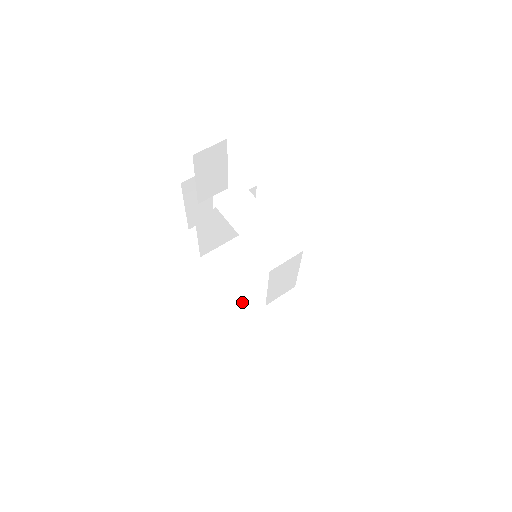
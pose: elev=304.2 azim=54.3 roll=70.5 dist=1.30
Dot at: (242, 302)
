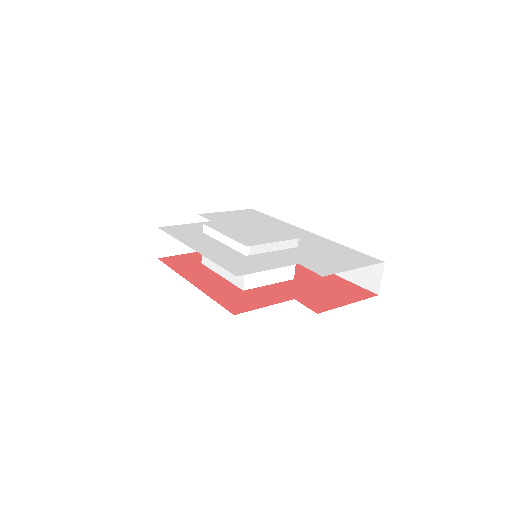
Dot at: occluded
